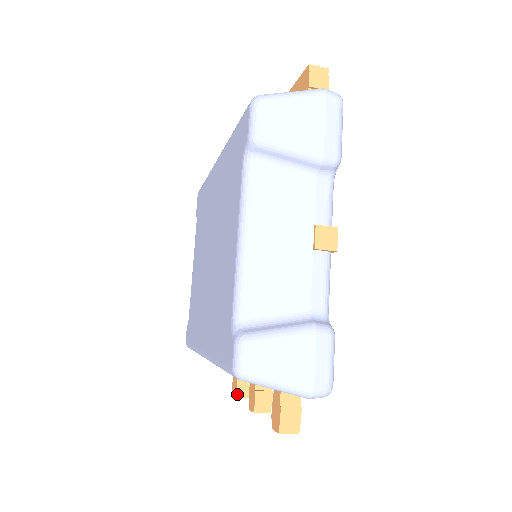
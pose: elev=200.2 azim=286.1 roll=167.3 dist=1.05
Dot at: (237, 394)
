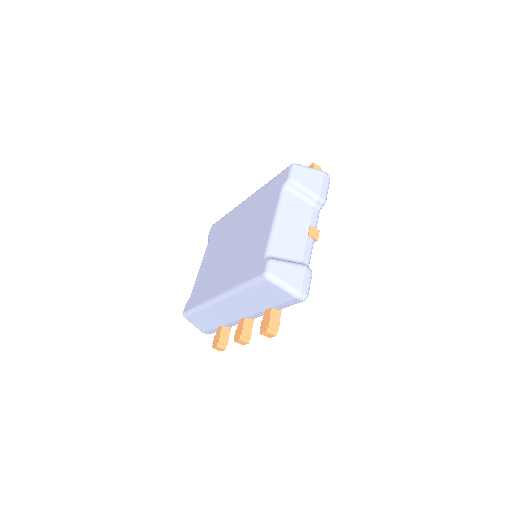
Dot at: (218, 344)
